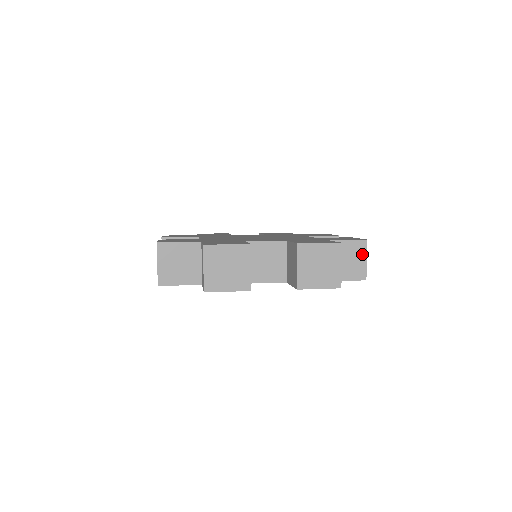
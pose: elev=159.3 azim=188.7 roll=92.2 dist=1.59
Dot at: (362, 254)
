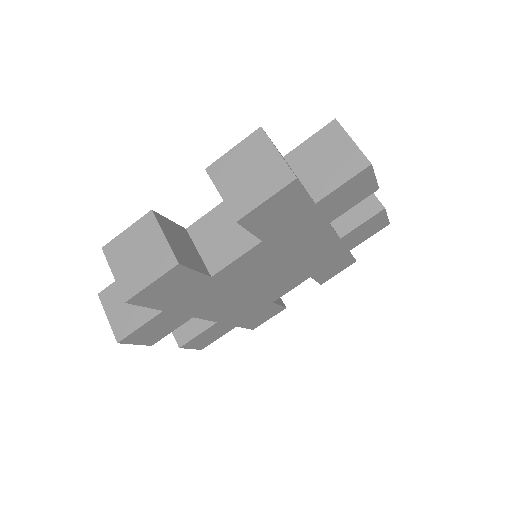
Dot at: (341, 139)
